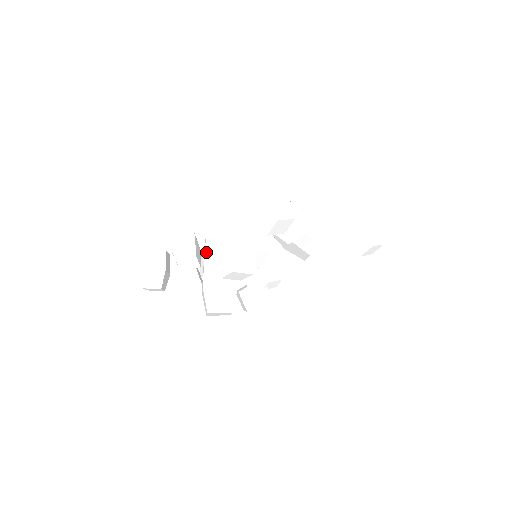
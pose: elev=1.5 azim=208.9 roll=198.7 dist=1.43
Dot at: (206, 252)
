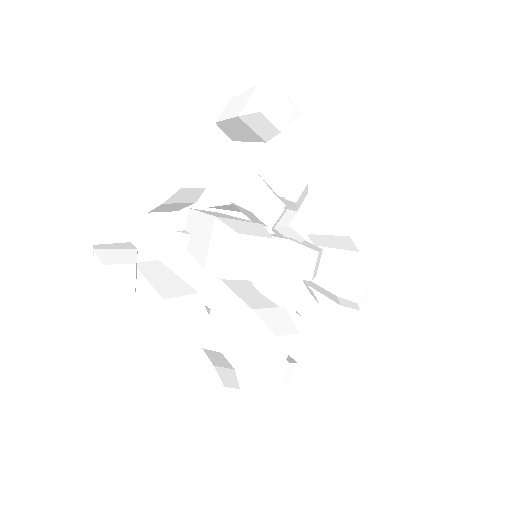
Dot at: (199, 211)
